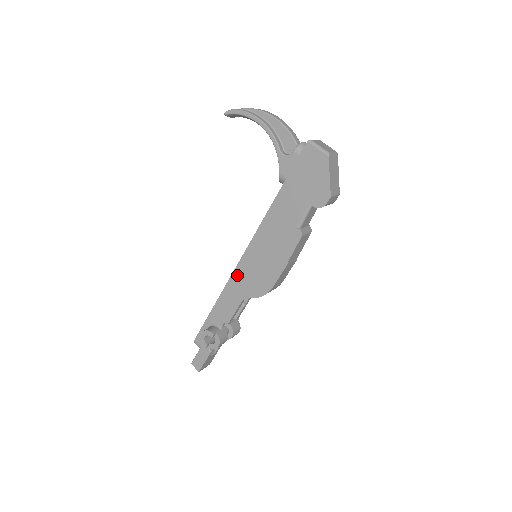
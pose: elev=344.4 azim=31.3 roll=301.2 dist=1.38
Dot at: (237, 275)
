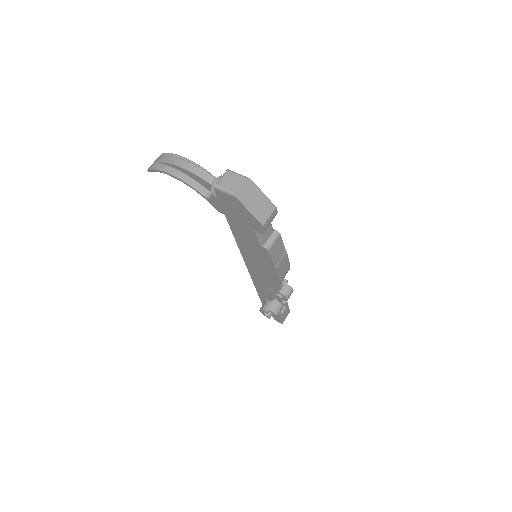
Dot at: (252, 273)
